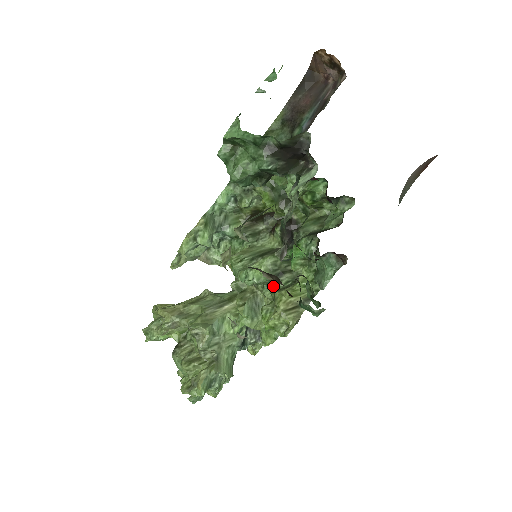
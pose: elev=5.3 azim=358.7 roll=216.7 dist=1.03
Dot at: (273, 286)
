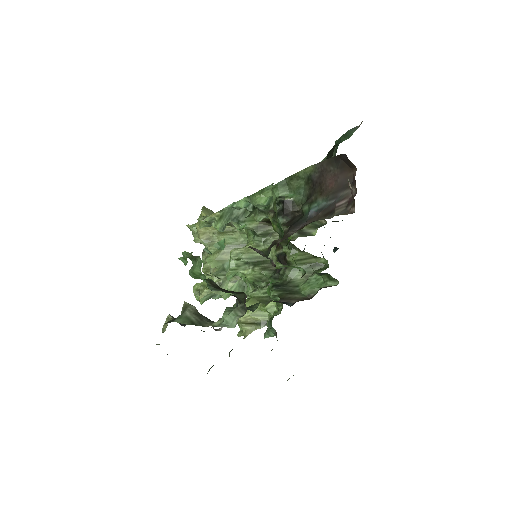
Dot at: (256, 288)
